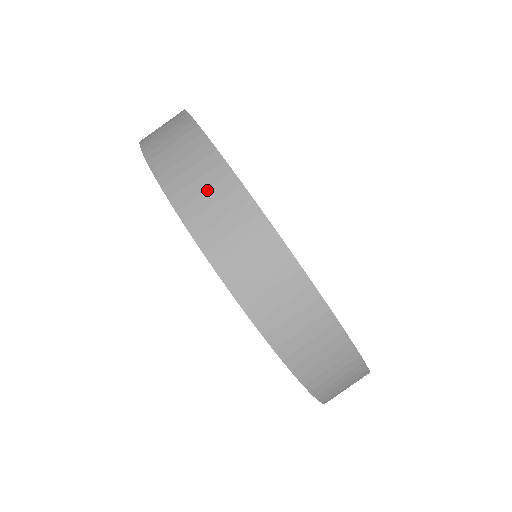
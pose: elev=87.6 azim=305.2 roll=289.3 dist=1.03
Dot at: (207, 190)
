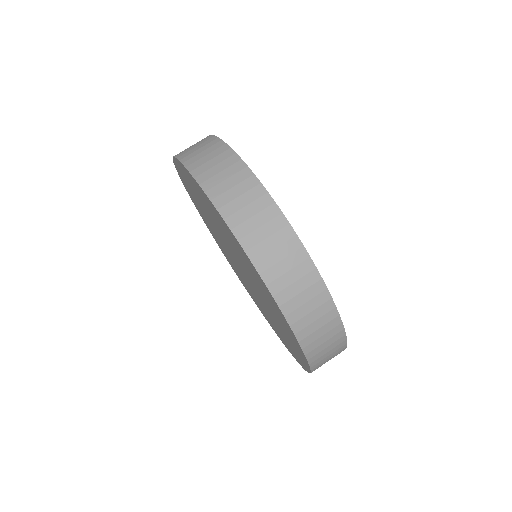
Dot at: occluded
